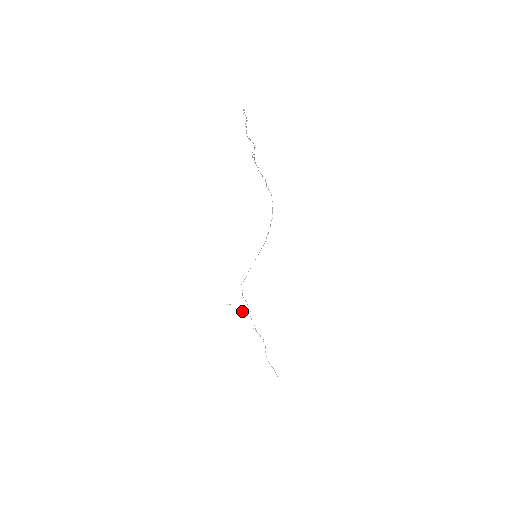
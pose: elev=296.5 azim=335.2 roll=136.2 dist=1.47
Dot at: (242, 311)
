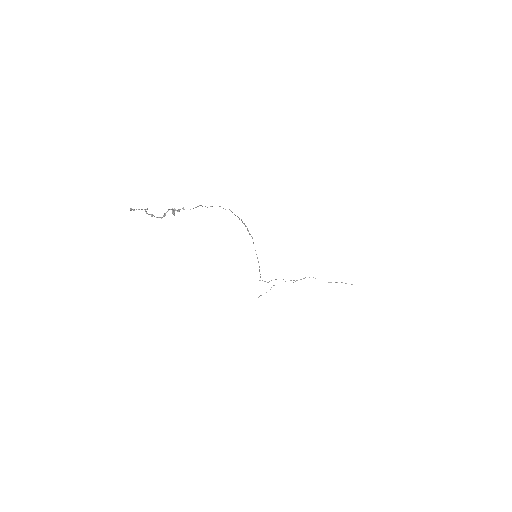
Dot at: occluded
